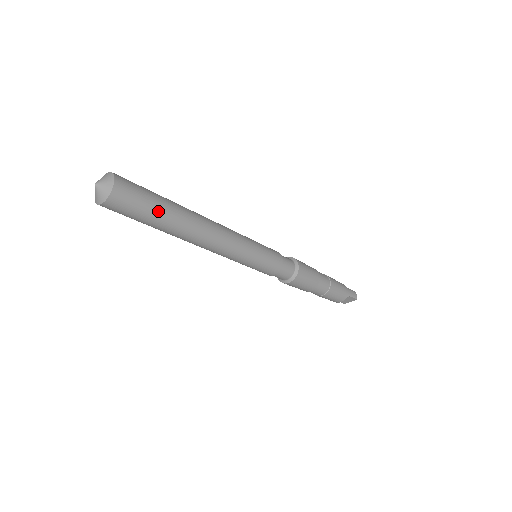
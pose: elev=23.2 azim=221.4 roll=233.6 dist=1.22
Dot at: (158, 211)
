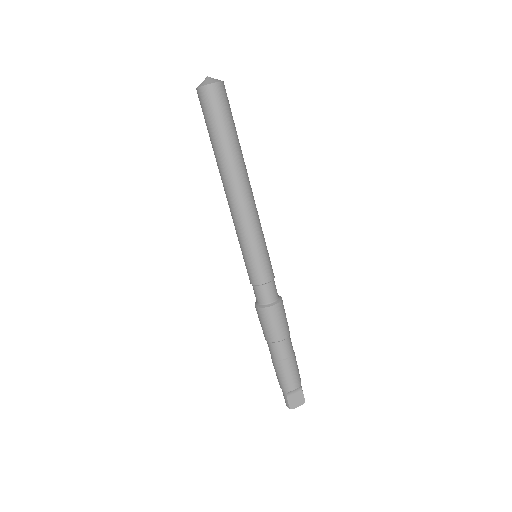
Dot at: (234, 127)
